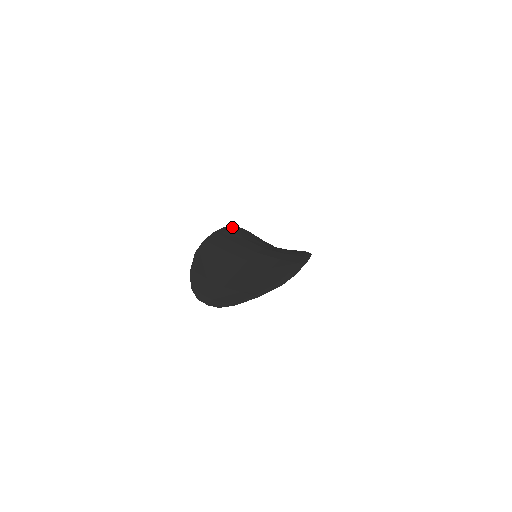
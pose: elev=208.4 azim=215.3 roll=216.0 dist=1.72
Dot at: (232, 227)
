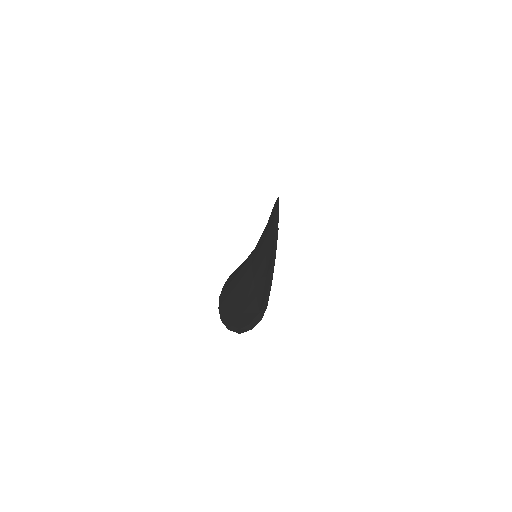
Dot at: occluded
